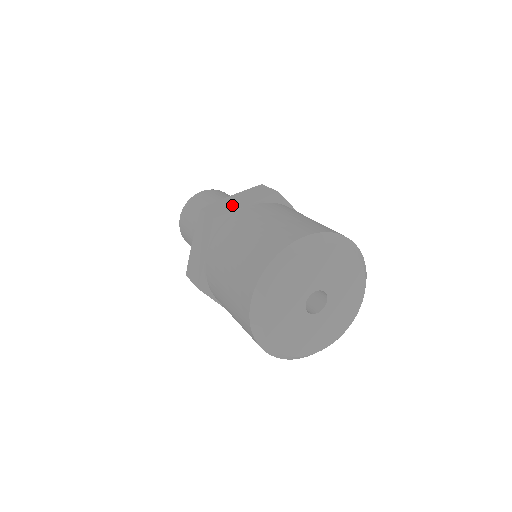
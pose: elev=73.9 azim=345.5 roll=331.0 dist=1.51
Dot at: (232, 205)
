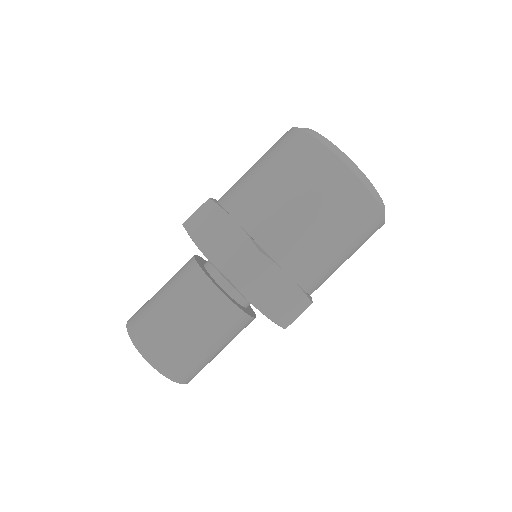
Dot at: occluded
